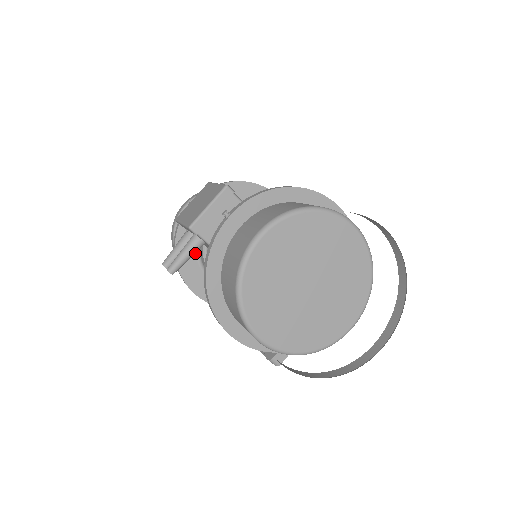
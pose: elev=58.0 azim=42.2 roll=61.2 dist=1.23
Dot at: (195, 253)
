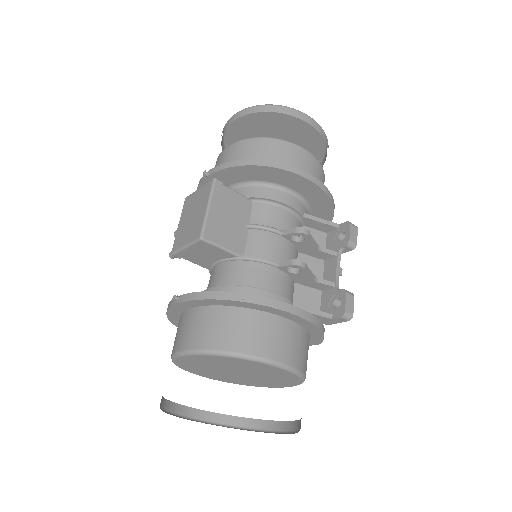
Dot at: occluded
